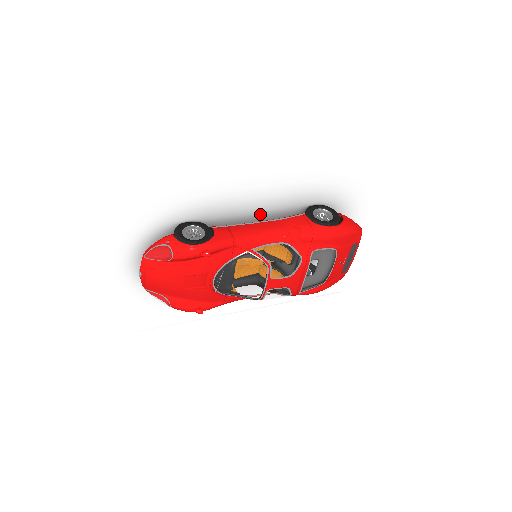
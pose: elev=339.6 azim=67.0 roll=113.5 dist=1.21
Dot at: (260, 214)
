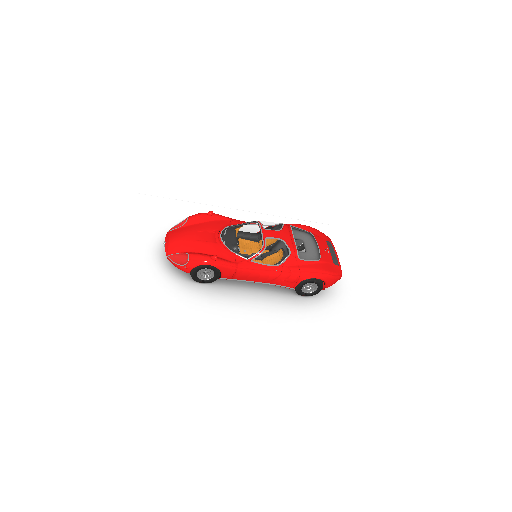
Dot at: occluded
